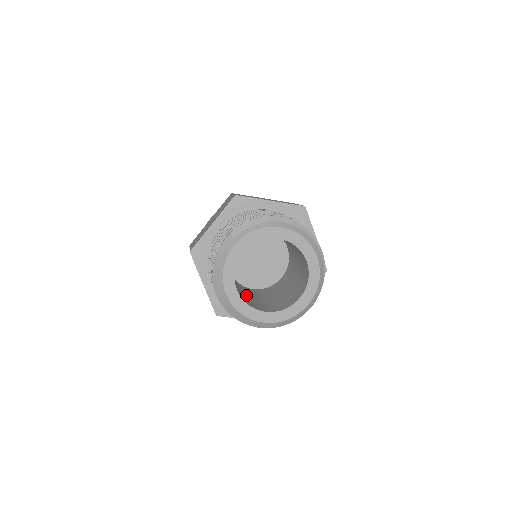
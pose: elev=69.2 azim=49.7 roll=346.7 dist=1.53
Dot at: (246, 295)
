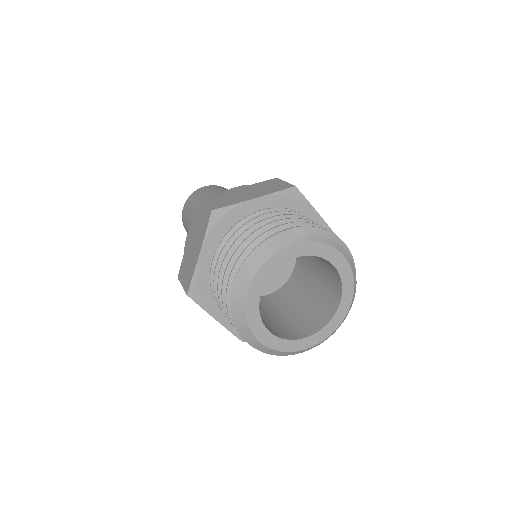
Dot at: occluded
